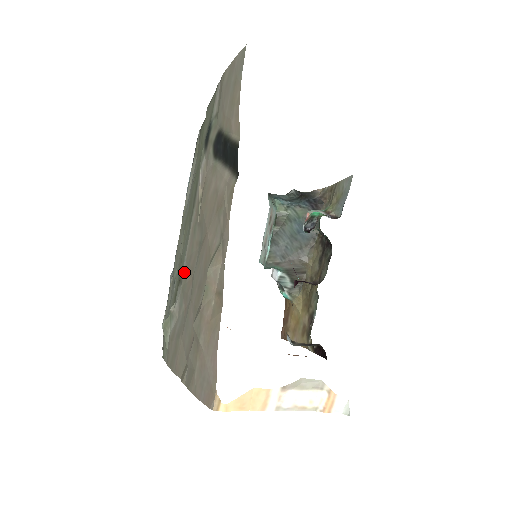
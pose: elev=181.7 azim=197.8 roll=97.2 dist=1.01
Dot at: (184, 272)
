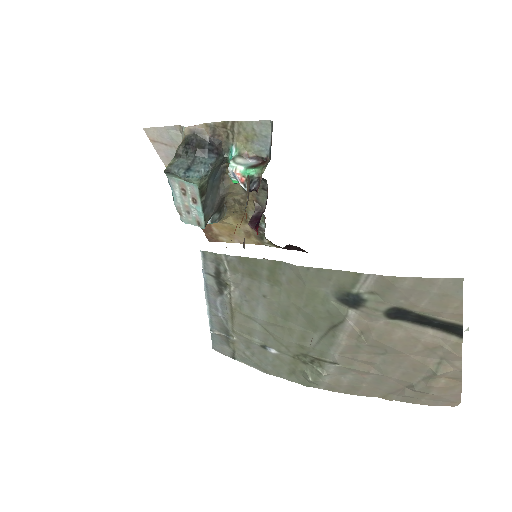
Dot at: (341, 361)
